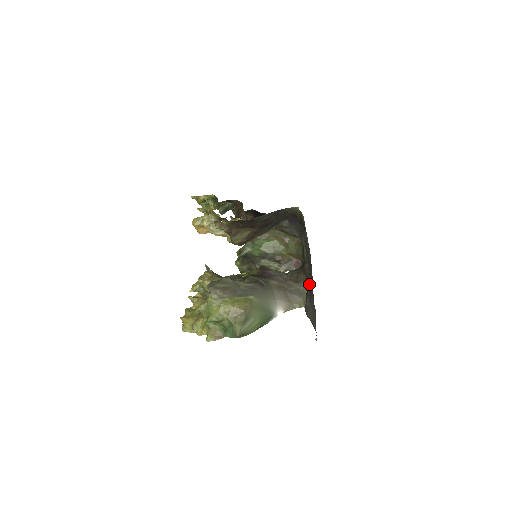
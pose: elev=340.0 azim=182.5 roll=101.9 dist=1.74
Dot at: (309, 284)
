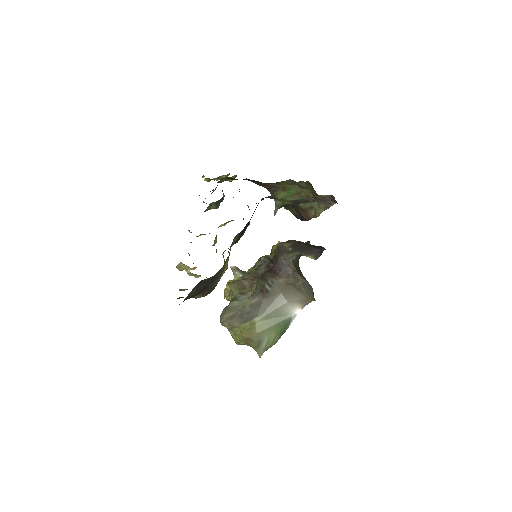
Dot at: occluded
